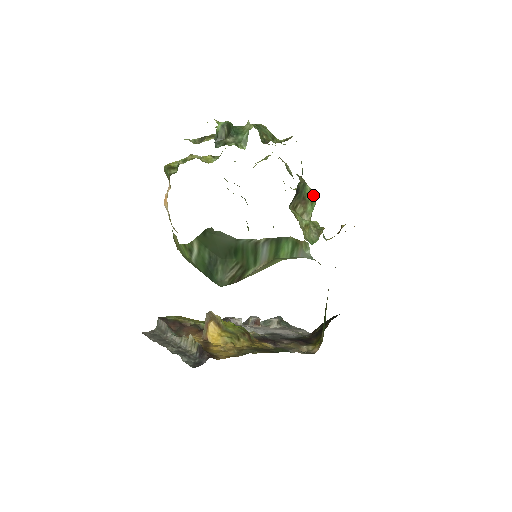
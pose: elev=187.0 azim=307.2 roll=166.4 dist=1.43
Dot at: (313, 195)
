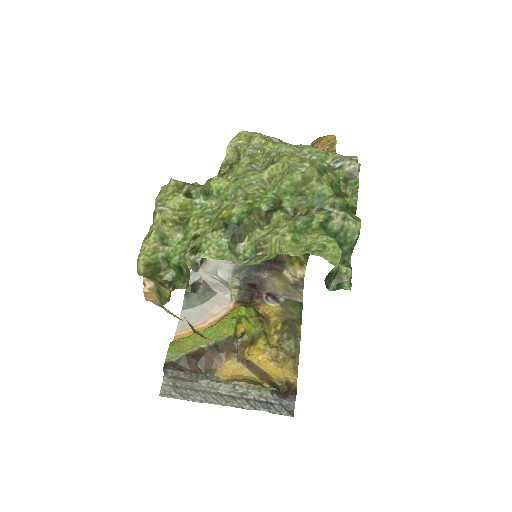
Dot at: occluded
